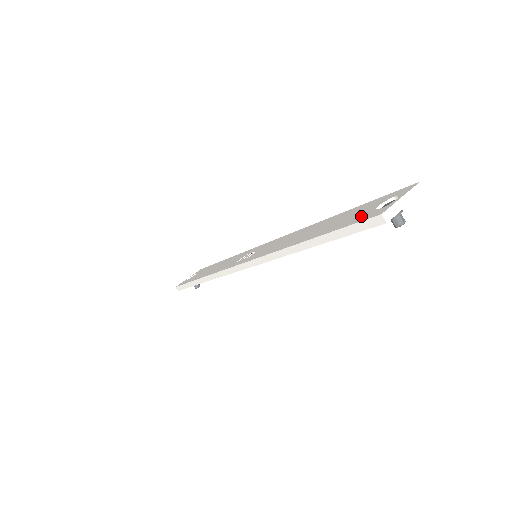
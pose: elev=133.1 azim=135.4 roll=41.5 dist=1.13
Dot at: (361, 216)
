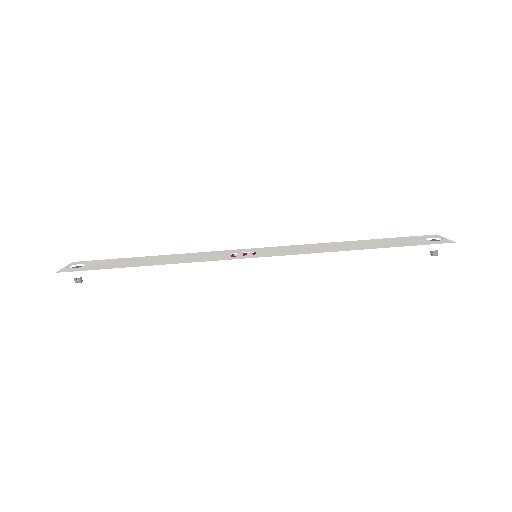
Dot at: (424, 242)
